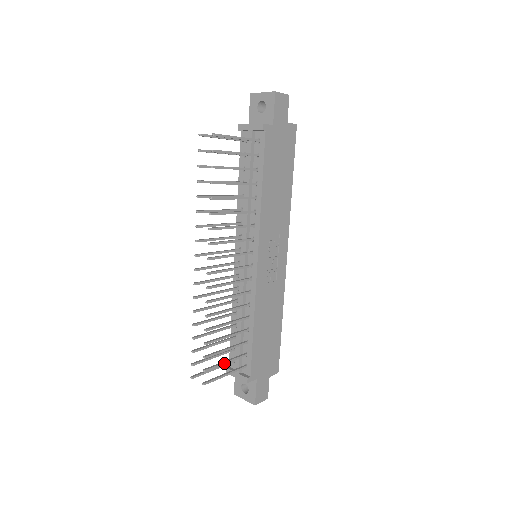
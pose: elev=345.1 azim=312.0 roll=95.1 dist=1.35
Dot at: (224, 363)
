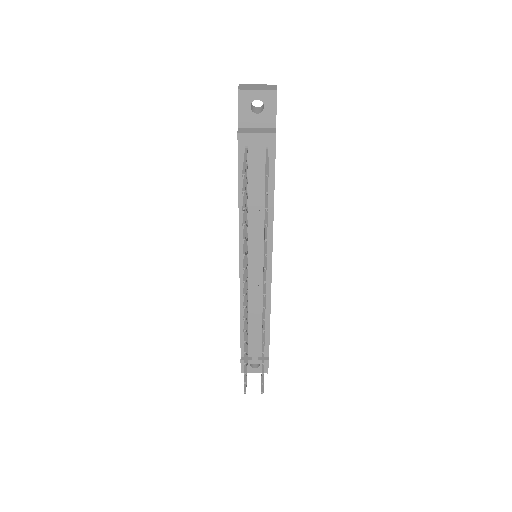
Dot at: occluded
